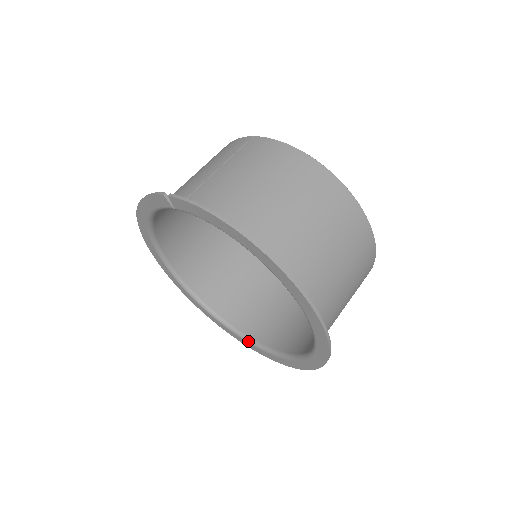
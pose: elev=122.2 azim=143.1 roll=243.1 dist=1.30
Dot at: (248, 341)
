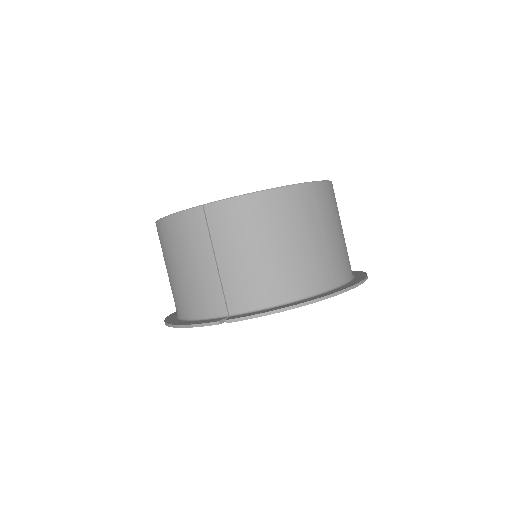
Dot at: occluded
